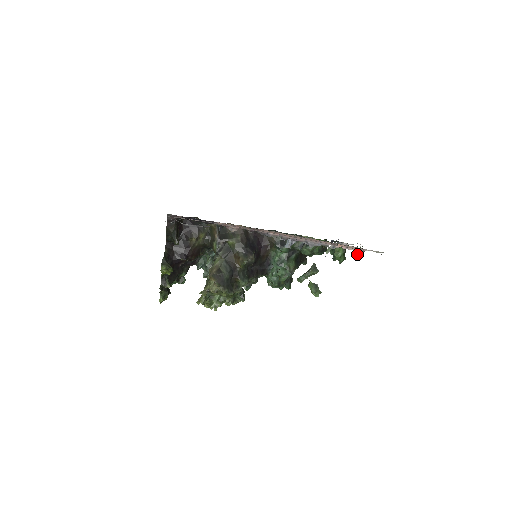
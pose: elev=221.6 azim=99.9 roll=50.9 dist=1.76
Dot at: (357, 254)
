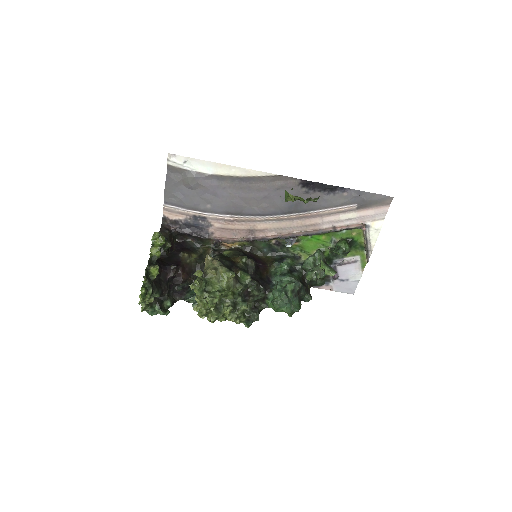
Dot at: (360, 228)
